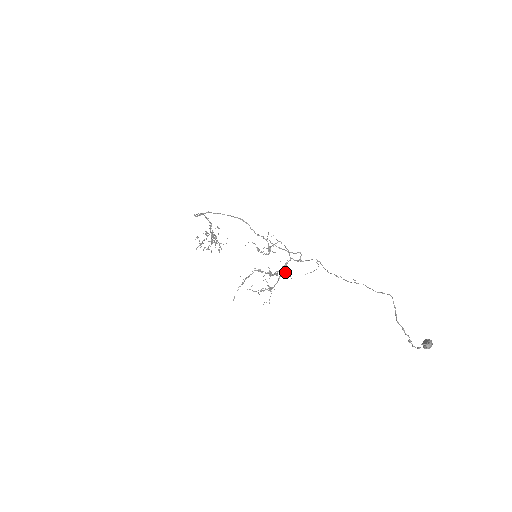
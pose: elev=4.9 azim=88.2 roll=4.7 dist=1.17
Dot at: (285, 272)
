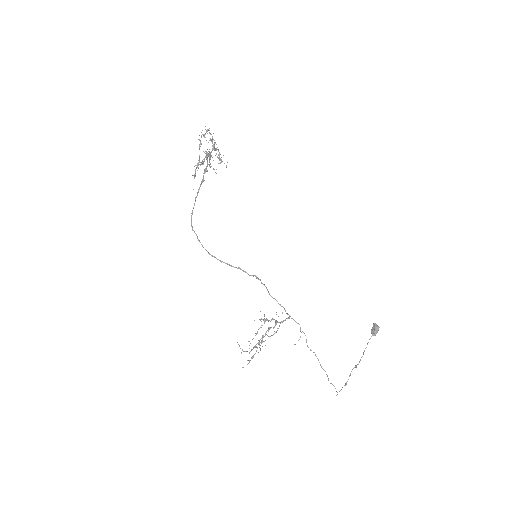
Dot at: occluded
